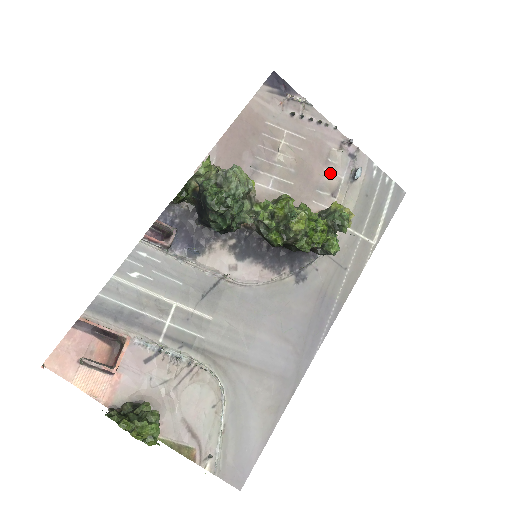
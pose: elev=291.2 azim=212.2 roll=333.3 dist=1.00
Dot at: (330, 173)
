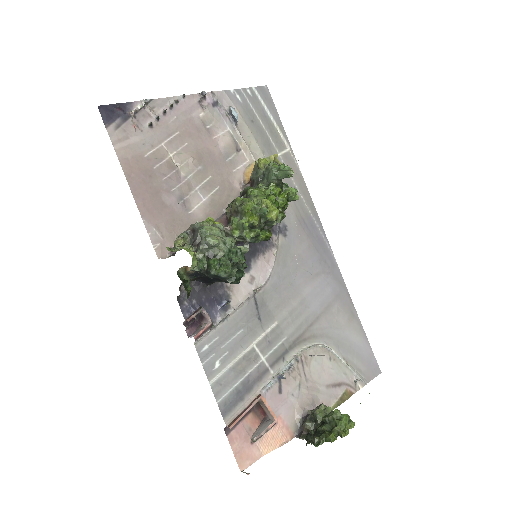
Dot at: (219, 136)
